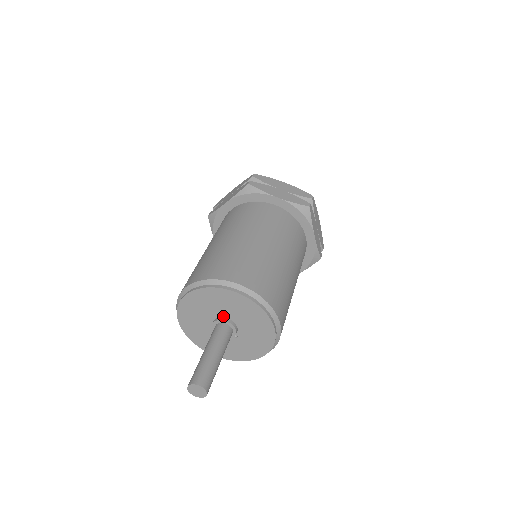
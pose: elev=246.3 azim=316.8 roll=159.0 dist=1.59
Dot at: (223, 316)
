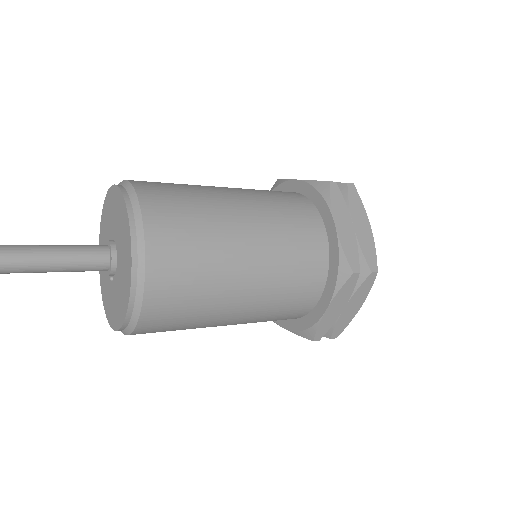
Dot at: (117, 244)
